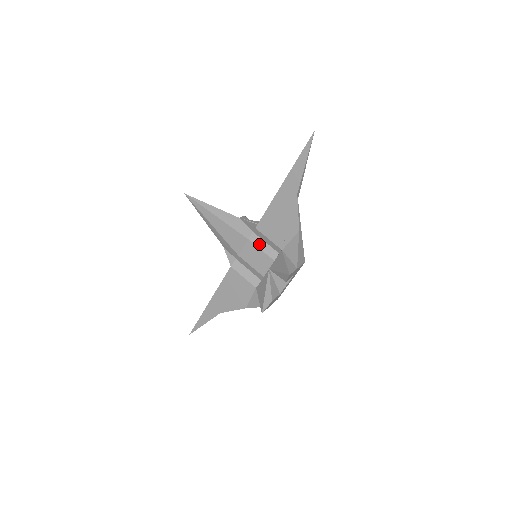
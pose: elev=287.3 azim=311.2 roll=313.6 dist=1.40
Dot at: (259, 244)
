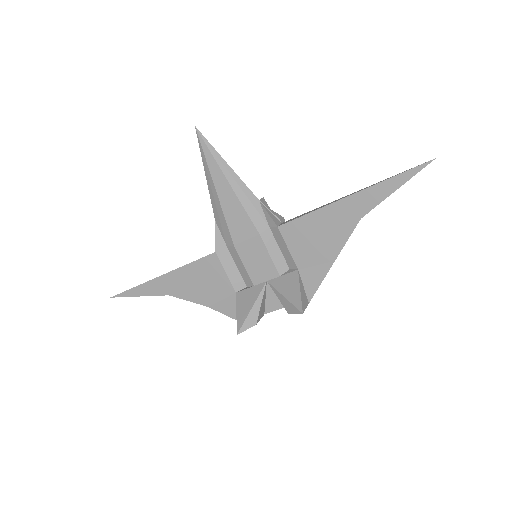
Dot at: (270, 247)
